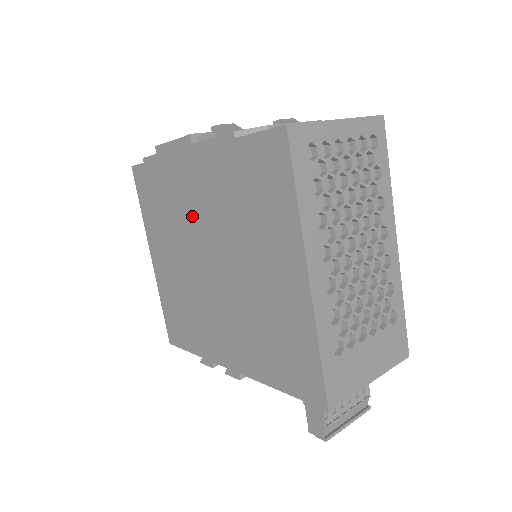
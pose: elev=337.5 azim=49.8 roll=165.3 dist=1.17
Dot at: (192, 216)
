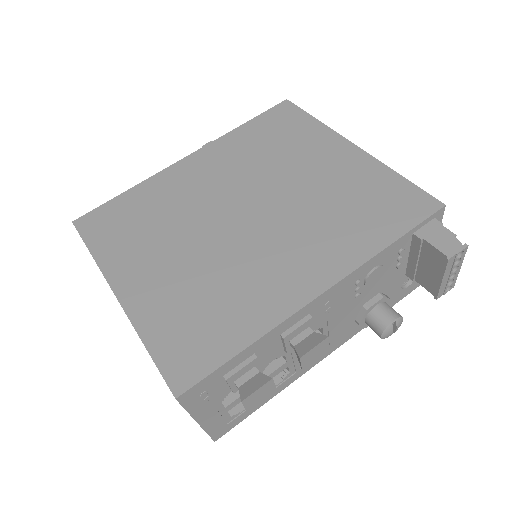
Dot at: (201, 195)
